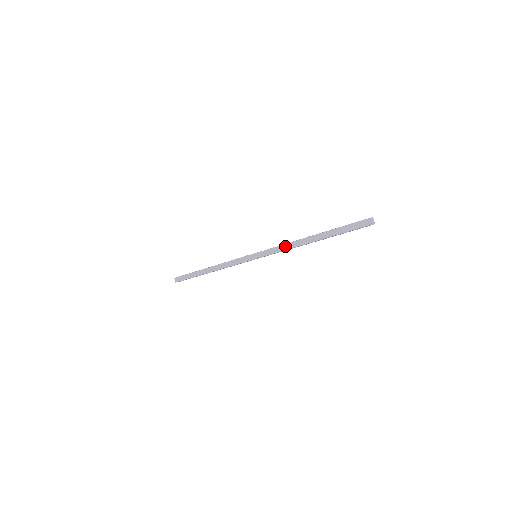
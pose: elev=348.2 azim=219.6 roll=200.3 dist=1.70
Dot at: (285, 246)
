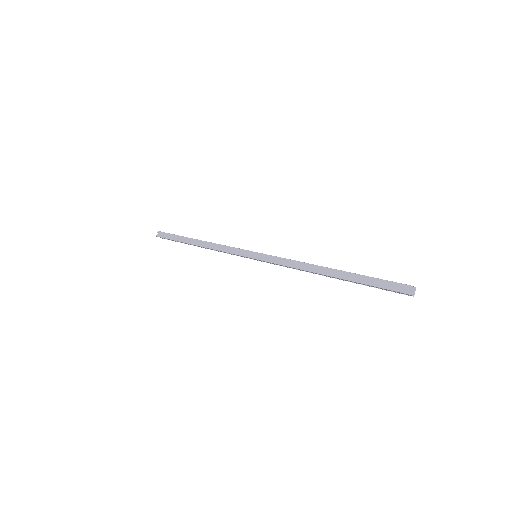
Dot at: (294, 263)
